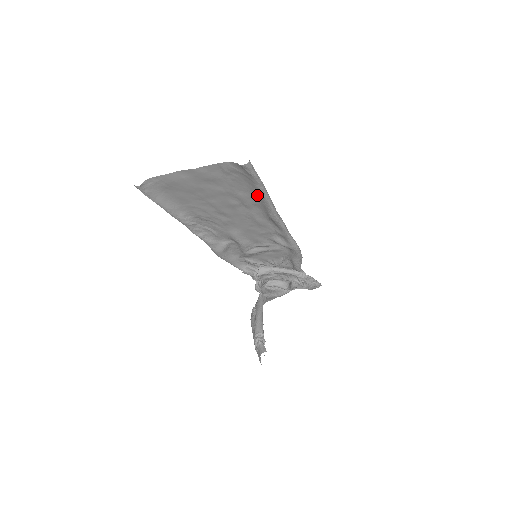
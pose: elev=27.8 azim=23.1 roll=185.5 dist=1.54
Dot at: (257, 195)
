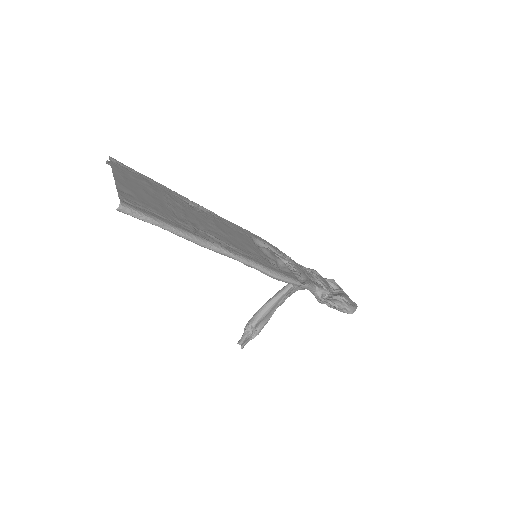
Dot at: occluded
